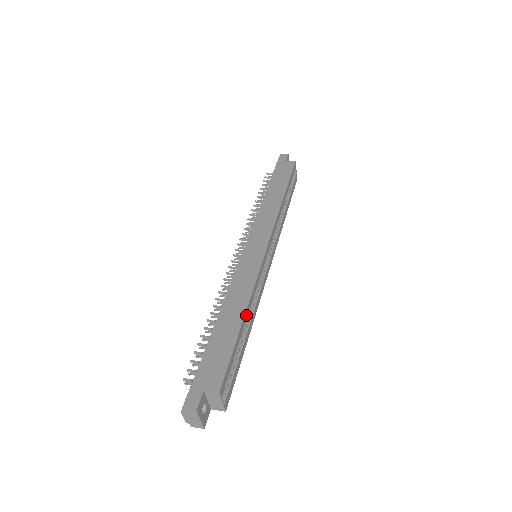
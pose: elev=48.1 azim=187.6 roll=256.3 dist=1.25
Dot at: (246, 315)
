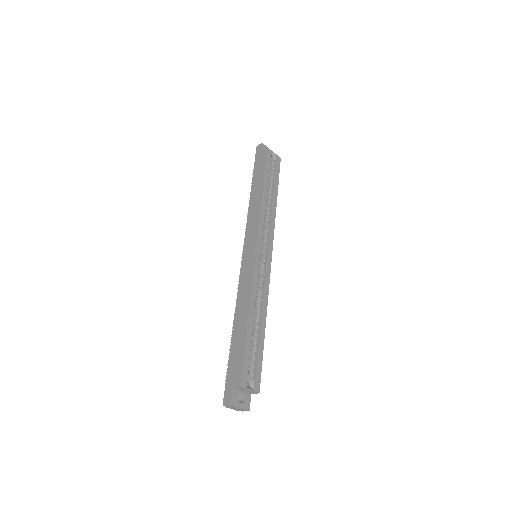
Dot at: (251, 315)
